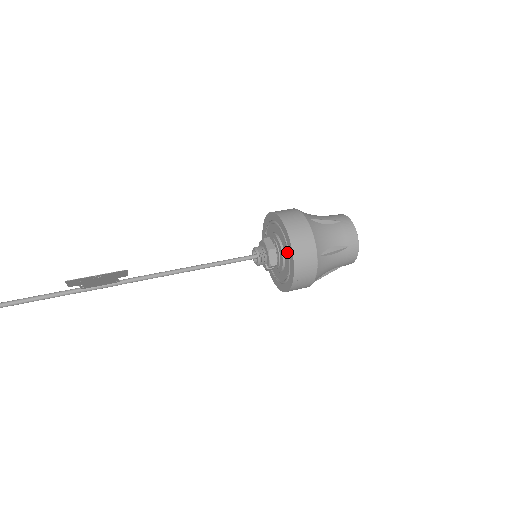
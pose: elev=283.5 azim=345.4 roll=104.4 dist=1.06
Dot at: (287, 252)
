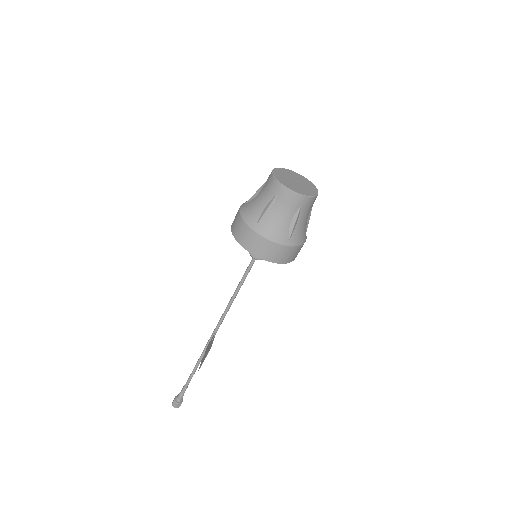
Dot at: occluded
